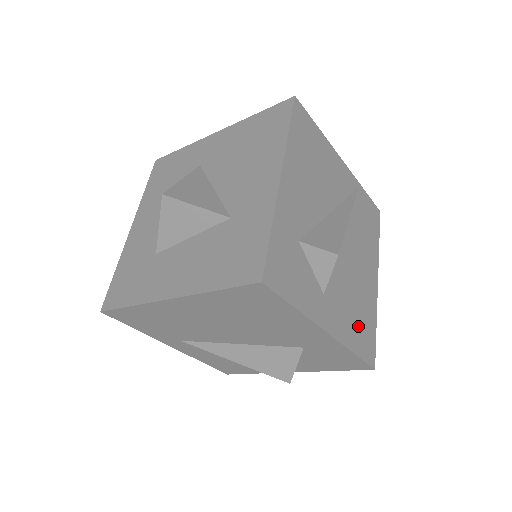
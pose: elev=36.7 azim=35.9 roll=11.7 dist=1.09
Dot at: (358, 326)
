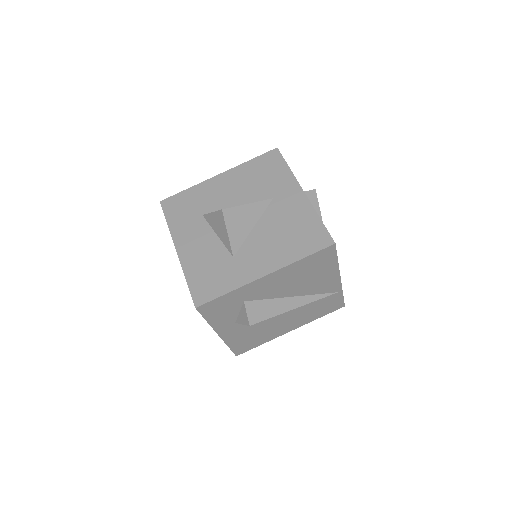
Dot at: (246, 340)
